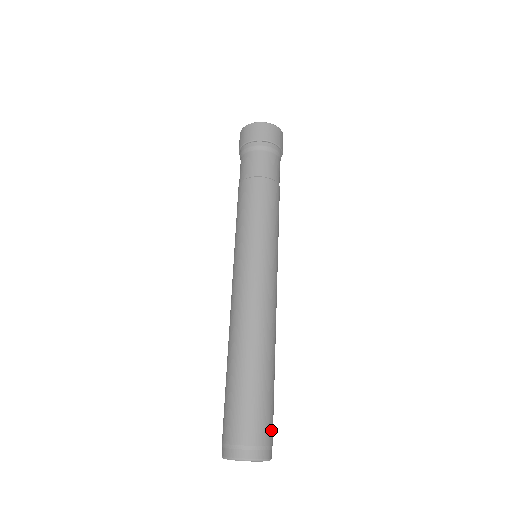
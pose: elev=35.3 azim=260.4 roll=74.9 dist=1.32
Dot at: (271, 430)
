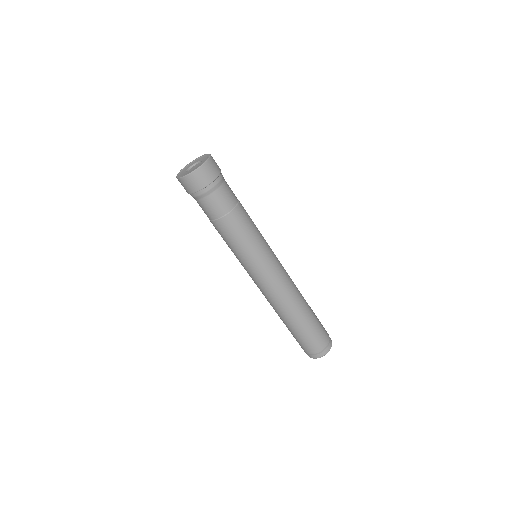
Dot at: (322, 341)
